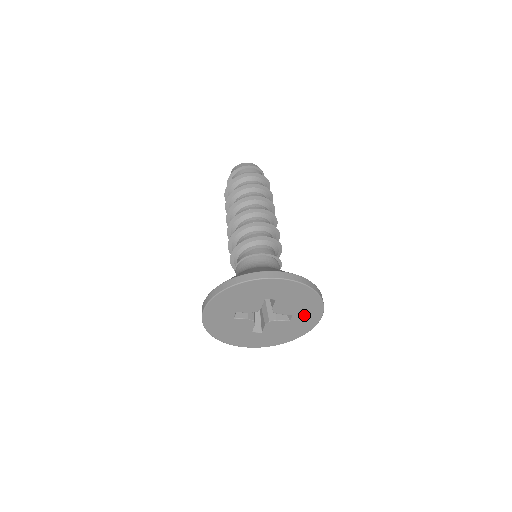
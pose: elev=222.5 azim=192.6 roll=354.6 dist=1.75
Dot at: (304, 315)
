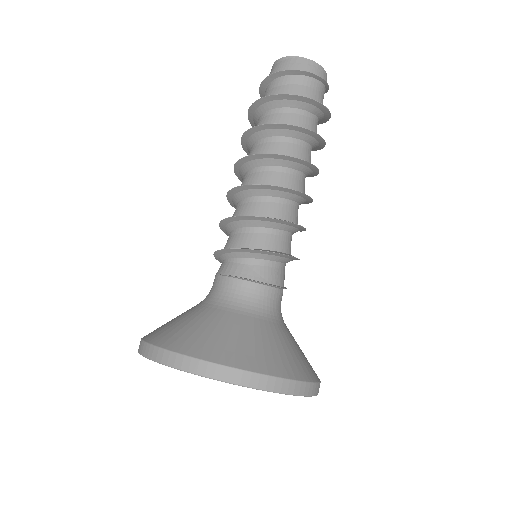
Dot at: occluded
